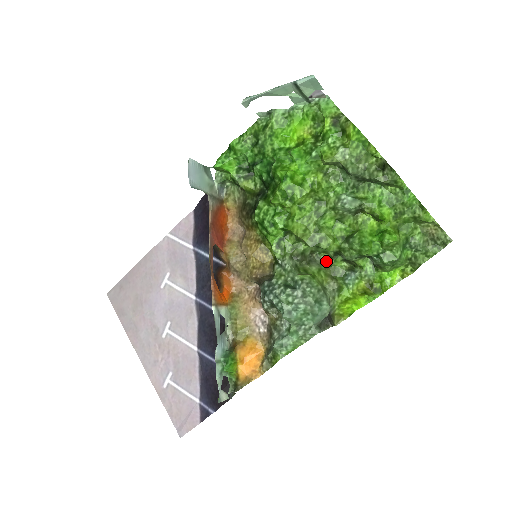
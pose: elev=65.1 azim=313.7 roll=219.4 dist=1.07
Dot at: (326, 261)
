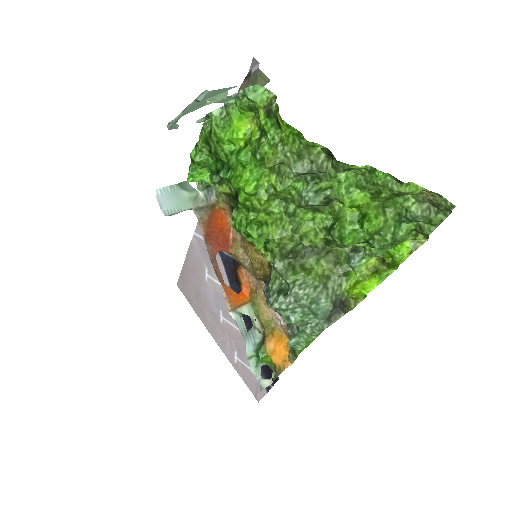
Dot at: (323, 249)
